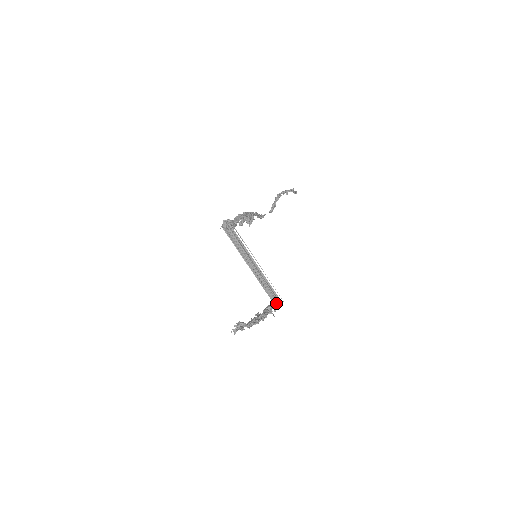
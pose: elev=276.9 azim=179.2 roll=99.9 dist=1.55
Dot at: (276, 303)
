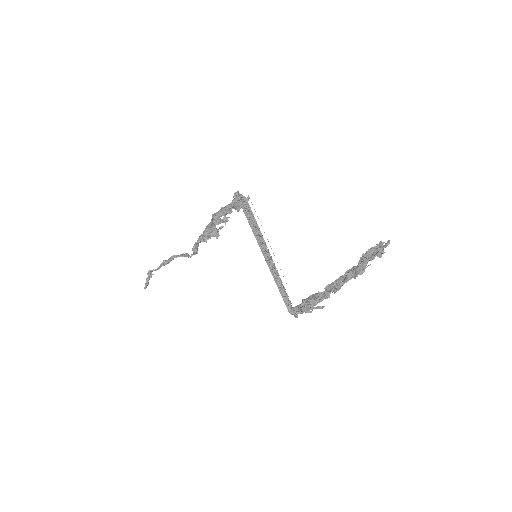
Dot at: (304, 304)
